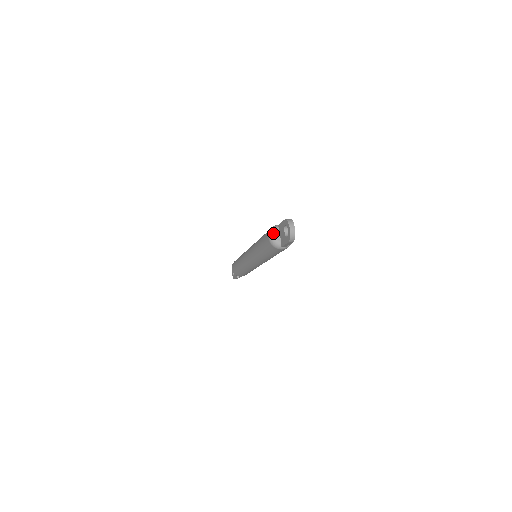
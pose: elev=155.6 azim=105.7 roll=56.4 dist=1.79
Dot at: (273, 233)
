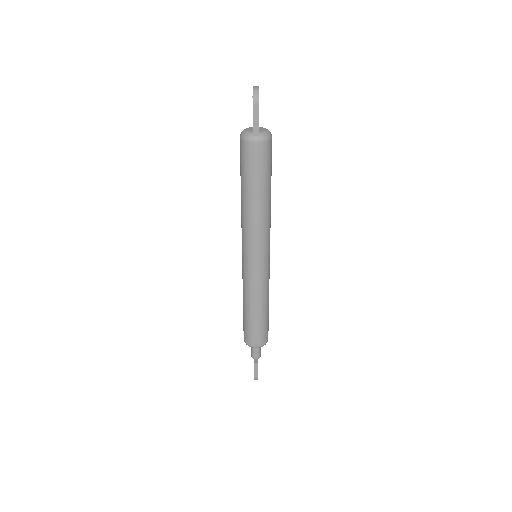
Dot at: (245, 129)
